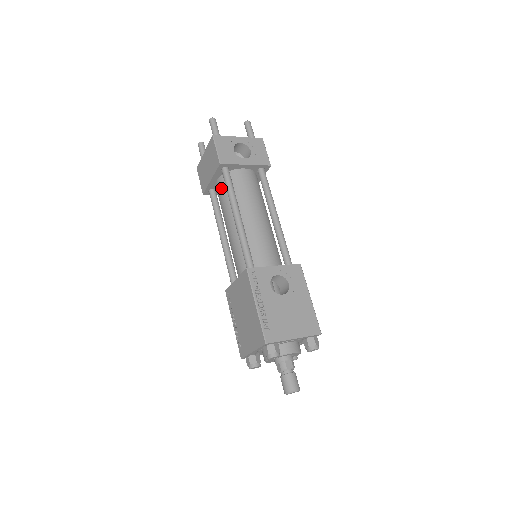
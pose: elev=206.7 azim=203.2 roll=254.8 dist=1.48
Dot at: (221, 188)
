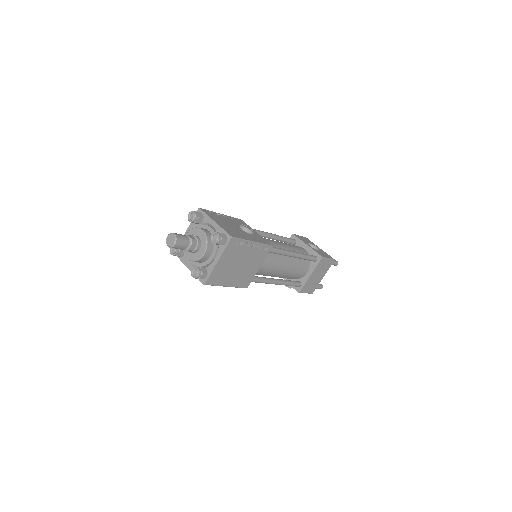
Dot at: occluded
